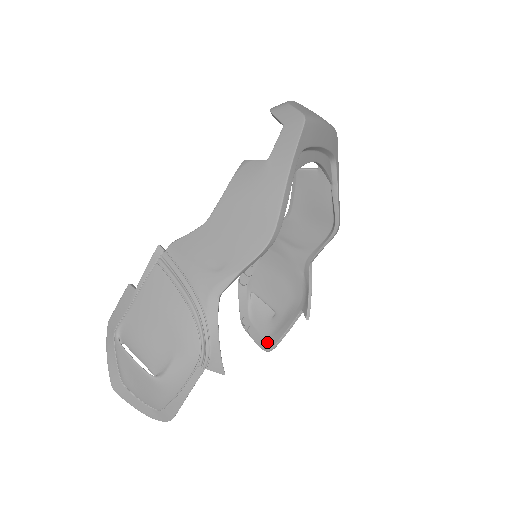
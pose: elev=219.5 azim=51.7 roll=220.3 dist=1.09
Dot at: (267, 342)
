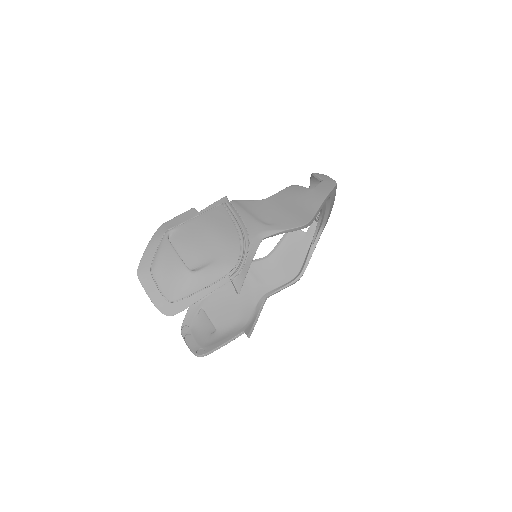
Dot at: (200, 349)
